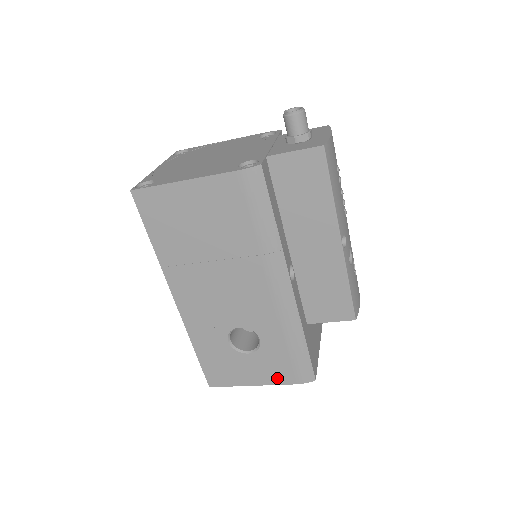
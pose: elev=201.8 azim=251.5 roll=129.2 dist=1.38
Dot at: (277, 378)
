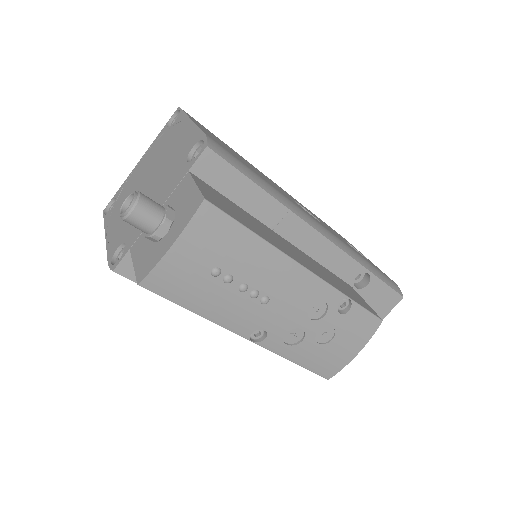
Dot at: occluded
